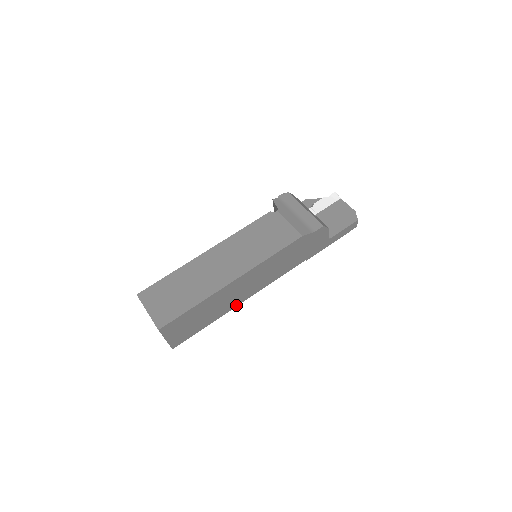
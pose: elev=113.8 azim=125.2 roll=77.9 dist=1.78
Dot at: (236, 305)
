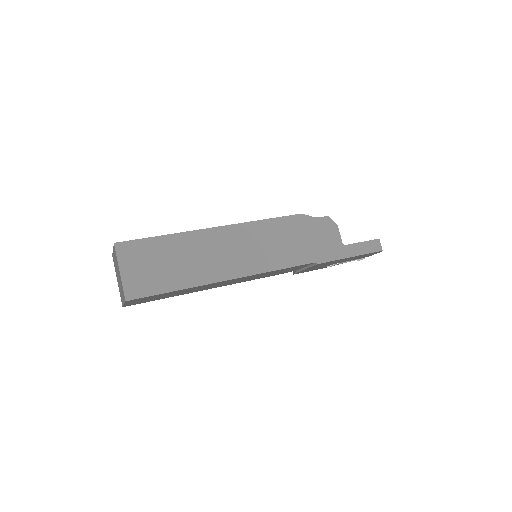
Dot at: (220, 279)
